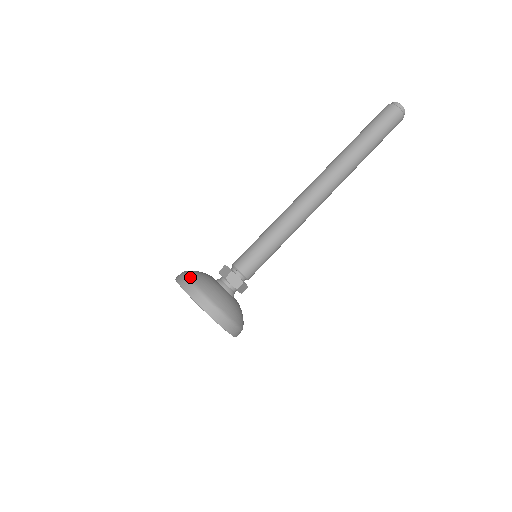
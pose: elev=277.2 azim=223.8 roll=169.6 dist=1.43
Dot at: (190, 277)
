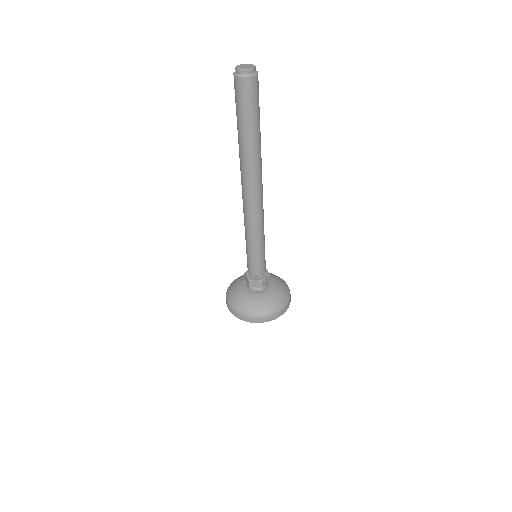
Dot at: (229, 303)
